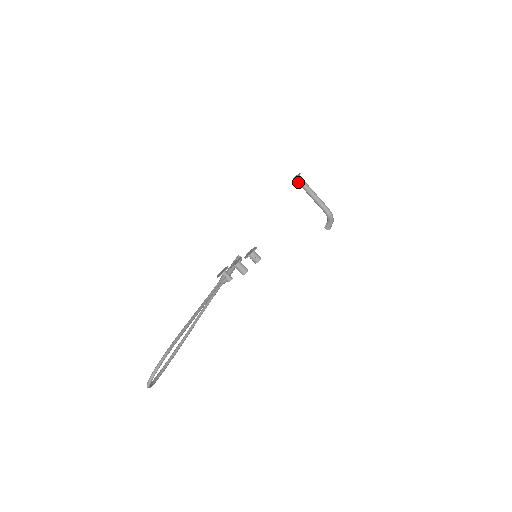
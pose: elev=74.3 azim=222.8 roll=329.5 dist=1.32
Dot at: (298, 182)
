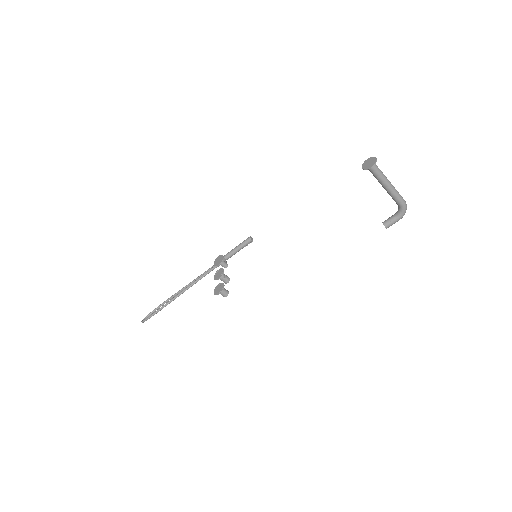
Dot at: (369, 169)
